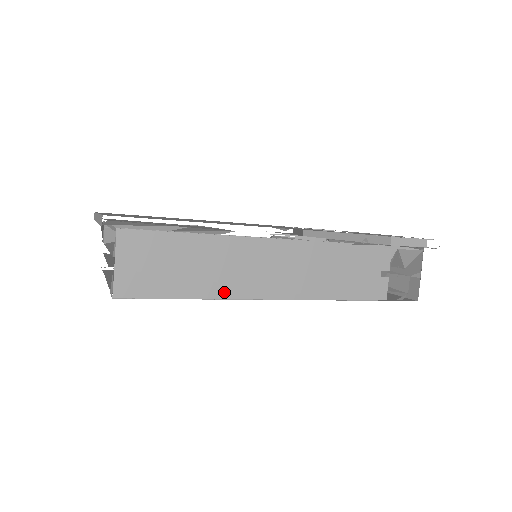
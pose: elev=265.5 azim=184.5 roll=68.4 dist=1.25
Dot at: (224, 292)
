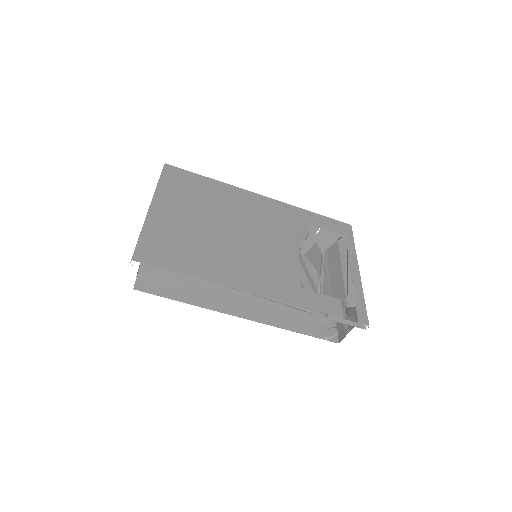
Dot at: (201, 304)
